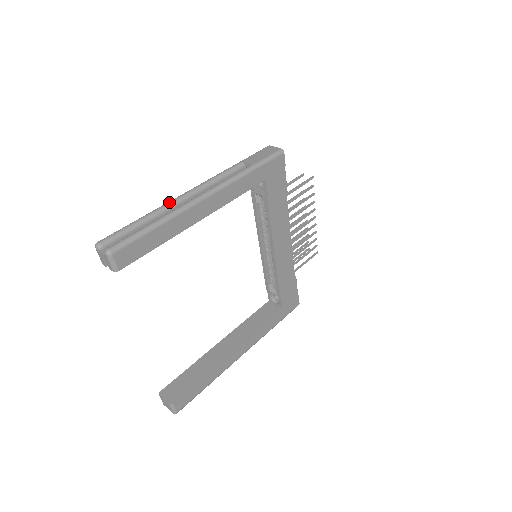
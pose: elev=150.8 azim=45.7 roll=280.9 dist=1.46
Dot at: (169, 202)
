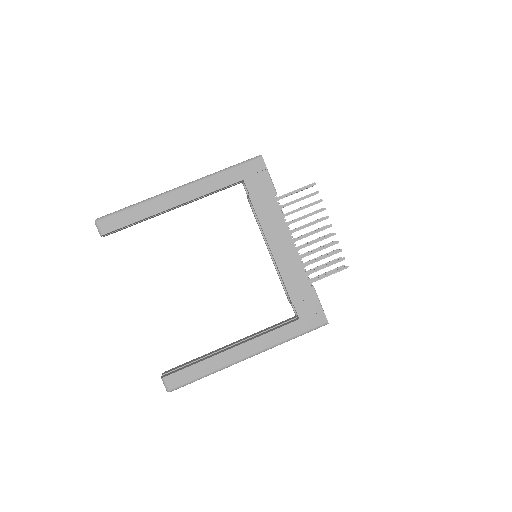
Dot at: occluded
